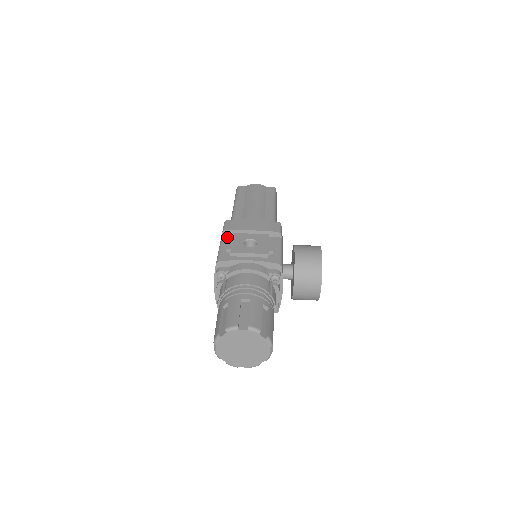
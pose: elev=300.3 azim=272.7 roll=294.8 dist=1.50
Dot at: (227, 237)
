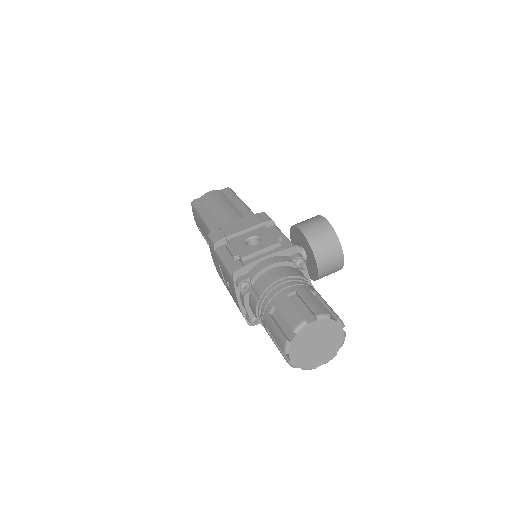
Dot at: (221, 248)
